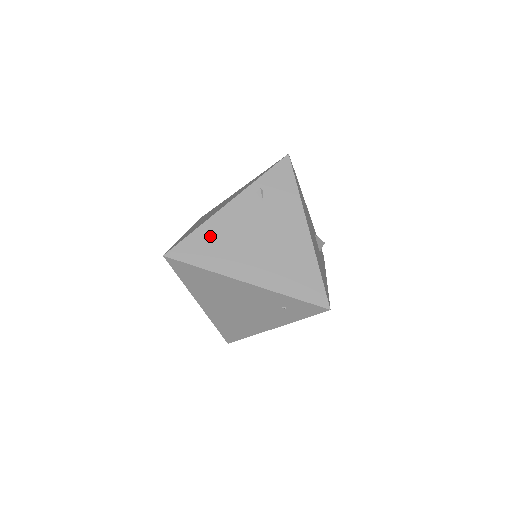
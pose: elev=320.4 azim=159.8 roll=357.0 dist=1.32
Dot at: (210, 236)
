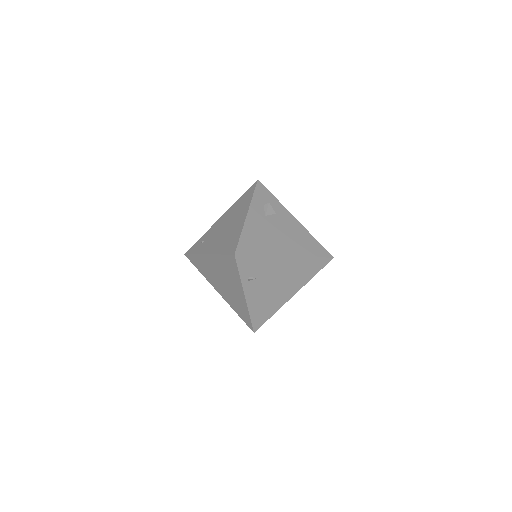
Dot at: (258, 310)
